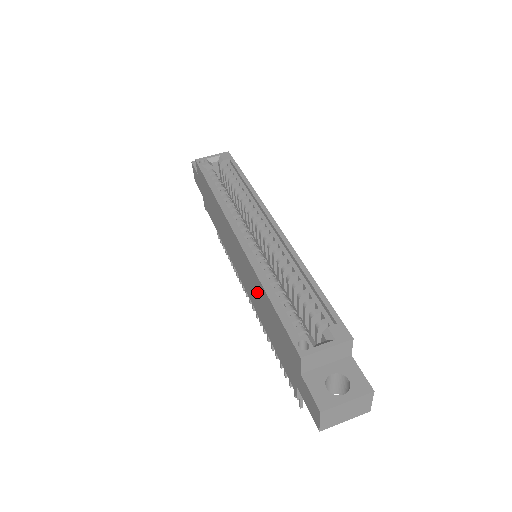
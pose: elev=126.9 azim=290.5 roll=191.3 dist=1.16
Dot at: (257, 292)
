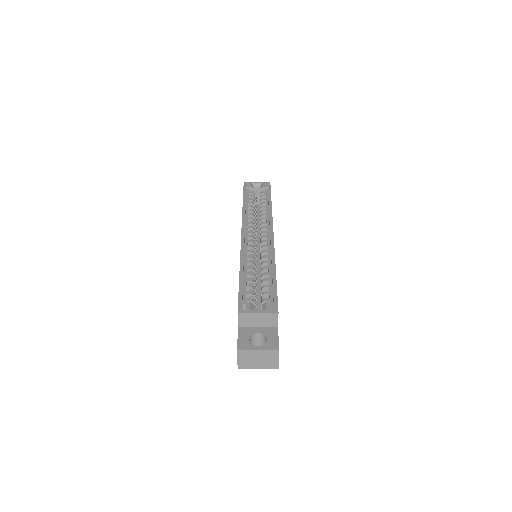
Dot at: occluded
